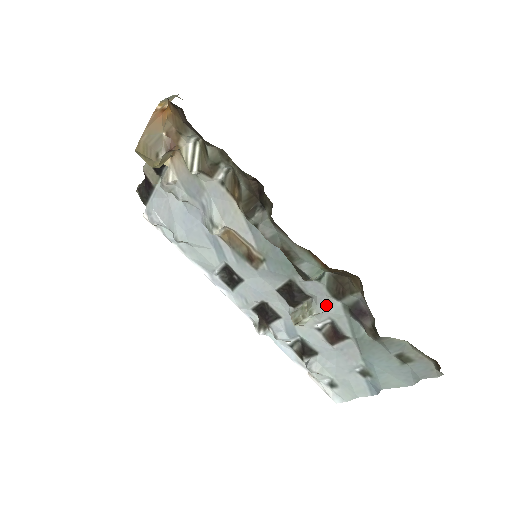
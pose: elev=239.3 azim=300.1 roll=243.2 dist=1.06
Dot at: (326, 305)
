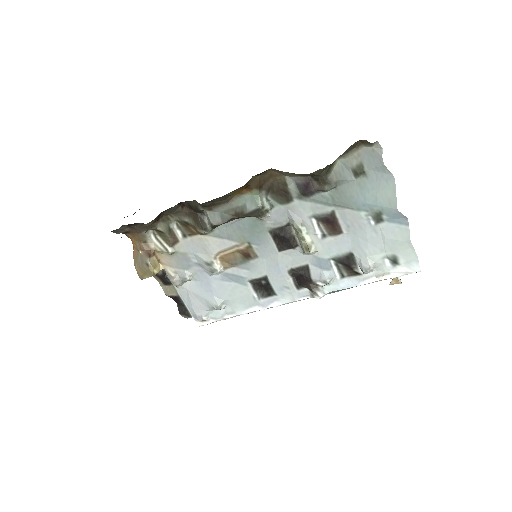
Dot at: (296, 213)
